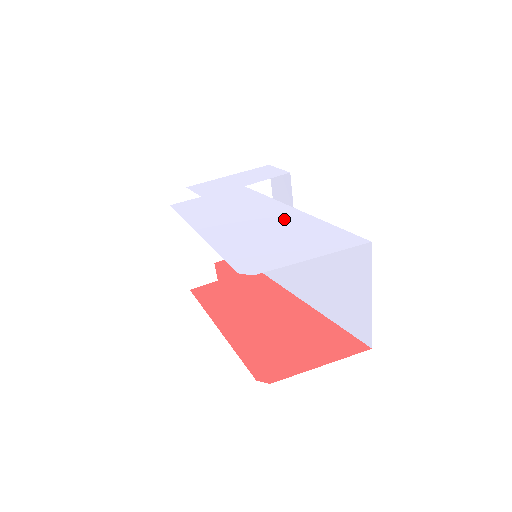
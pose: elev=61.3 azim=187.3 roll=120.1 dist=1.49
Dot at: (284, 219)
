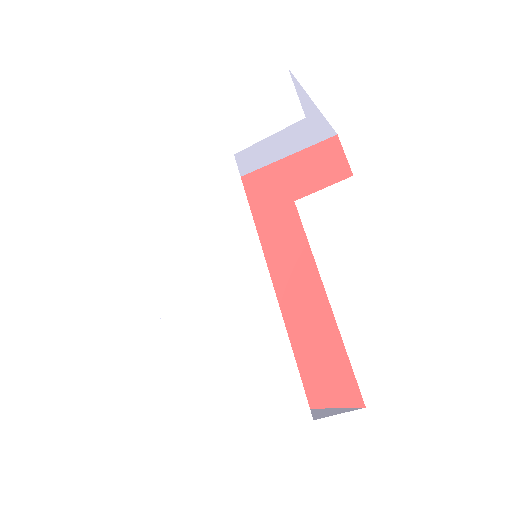
Dot at: (245, 297)
